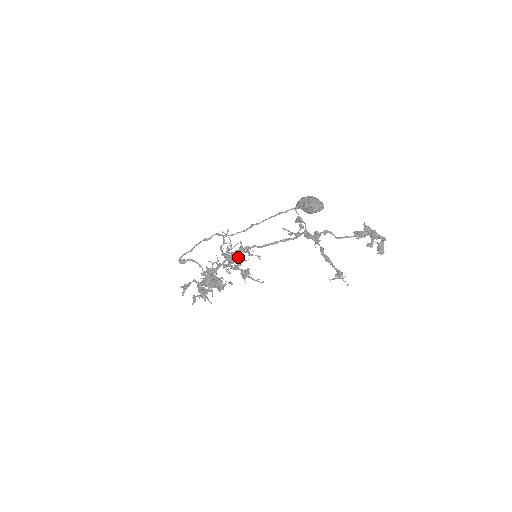
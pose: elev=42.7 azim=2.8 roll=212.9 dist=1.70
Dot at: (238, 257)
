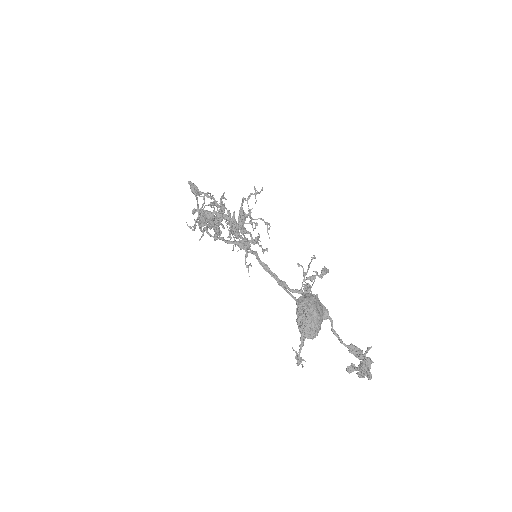
Dot at: occluded
